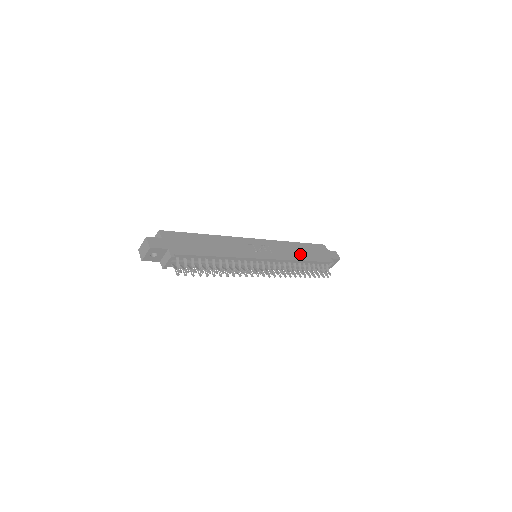
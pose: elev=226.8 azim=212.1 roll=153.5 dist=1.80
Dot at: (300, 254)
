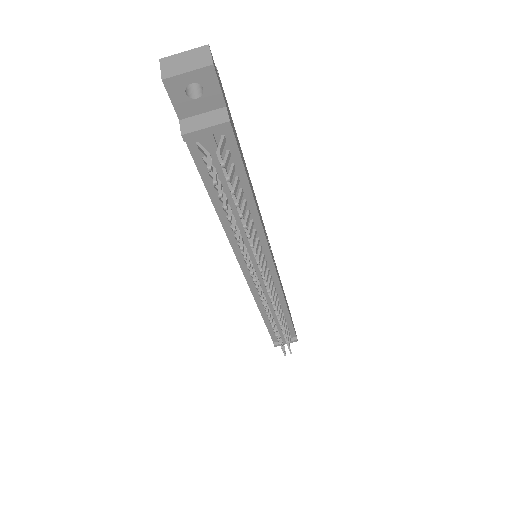
Dot at: occluded
